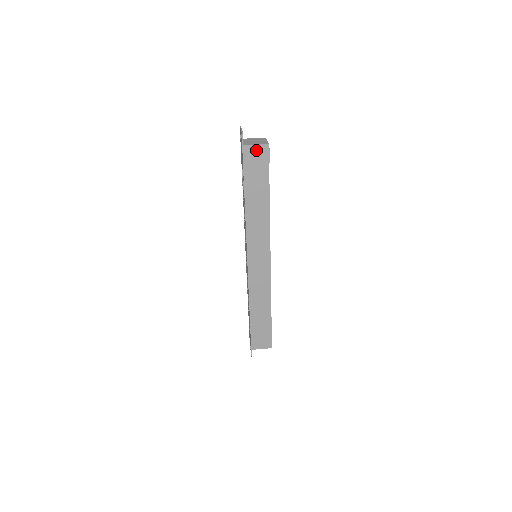
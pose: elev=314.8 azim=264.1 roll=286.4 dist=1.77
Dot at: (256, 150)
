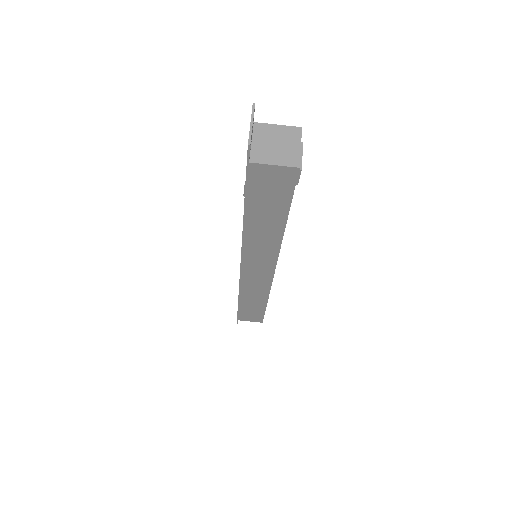
Dot at: (273, 171)
